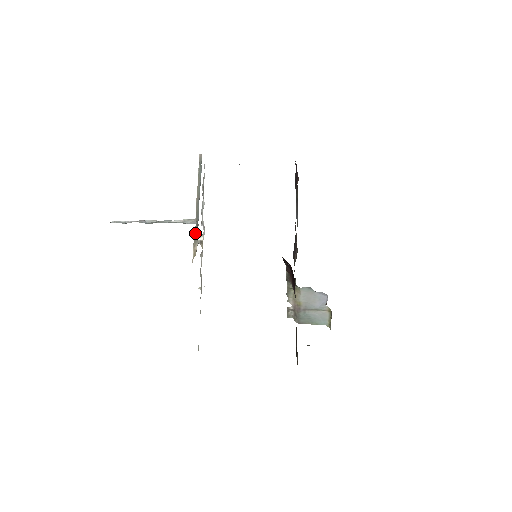
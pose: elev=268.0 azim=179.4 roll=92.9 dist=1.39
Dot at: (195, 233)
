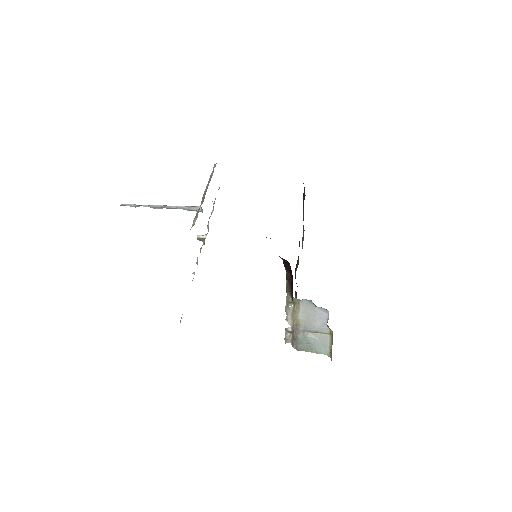
Dot at: (197, 211)
